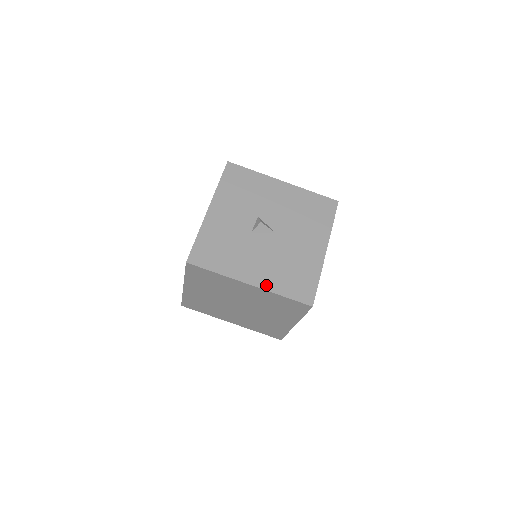
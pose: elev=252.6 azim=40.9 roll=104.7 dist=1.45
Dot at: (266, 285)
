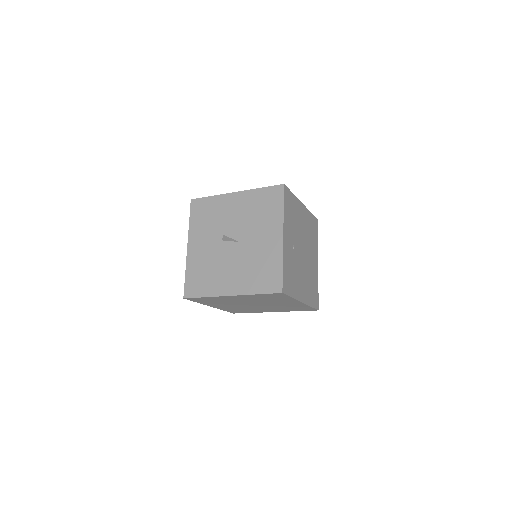
Dot at: (242, 291)
